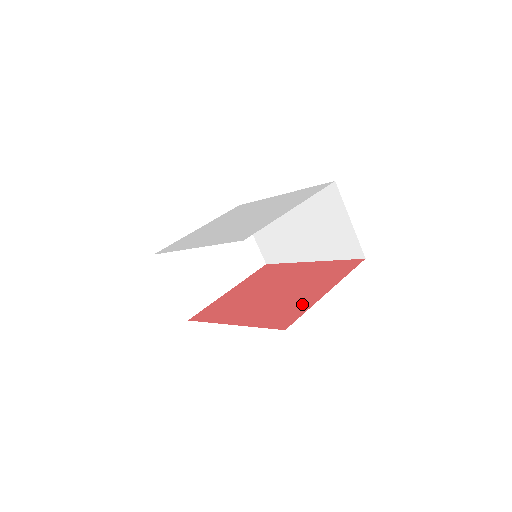
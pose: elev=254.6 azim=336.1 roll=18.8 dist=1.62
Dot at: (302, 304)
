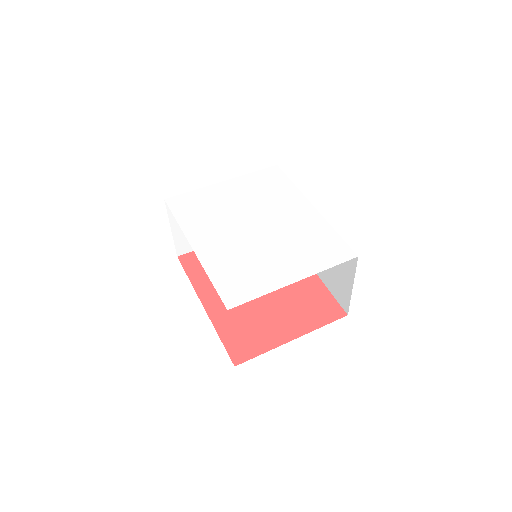
Dot at: (265, 338)
